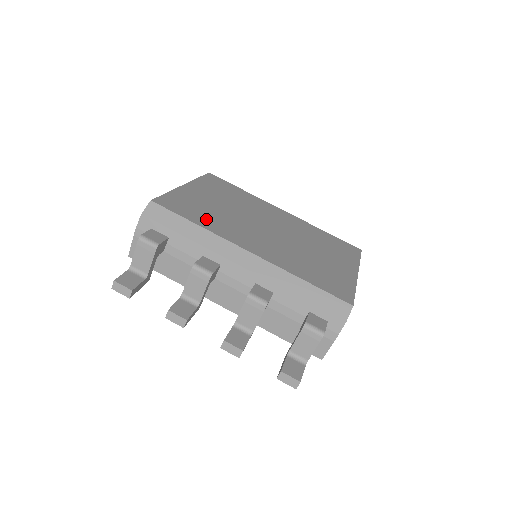
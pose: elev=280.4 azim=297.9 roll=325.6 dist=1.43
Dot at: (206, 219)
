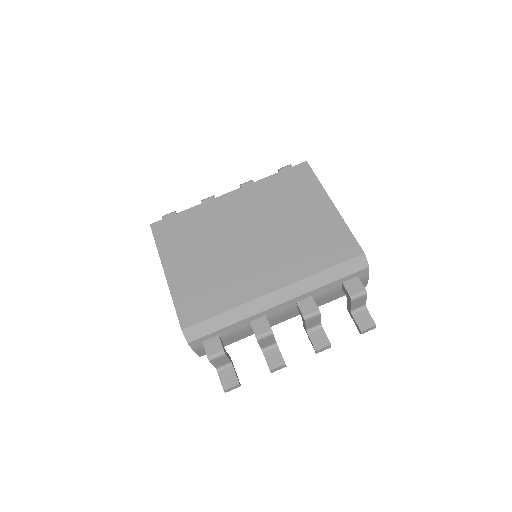
Dot at: (221, 296)
